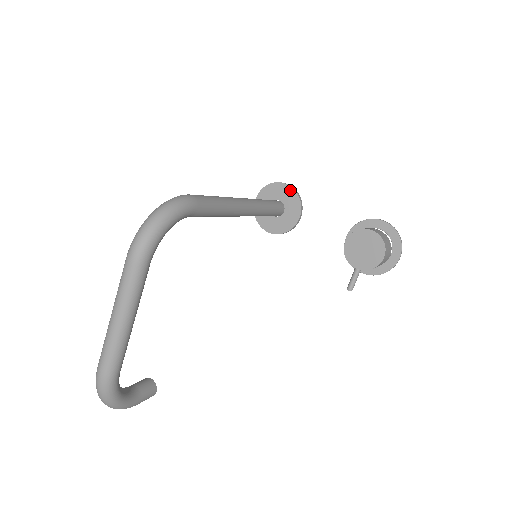
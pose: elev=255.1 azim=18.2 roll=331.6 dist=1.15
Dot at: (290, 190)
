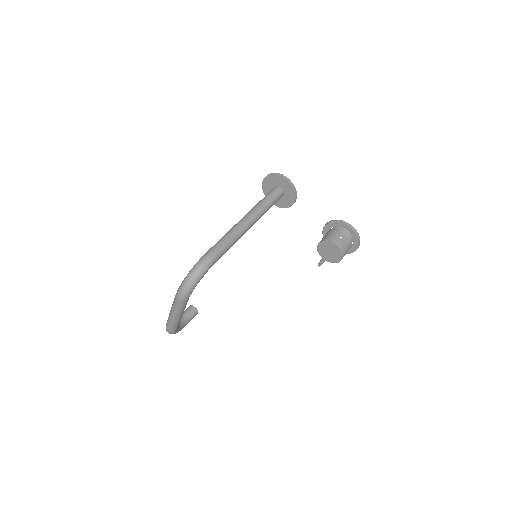
Dot at: (288, 184)
